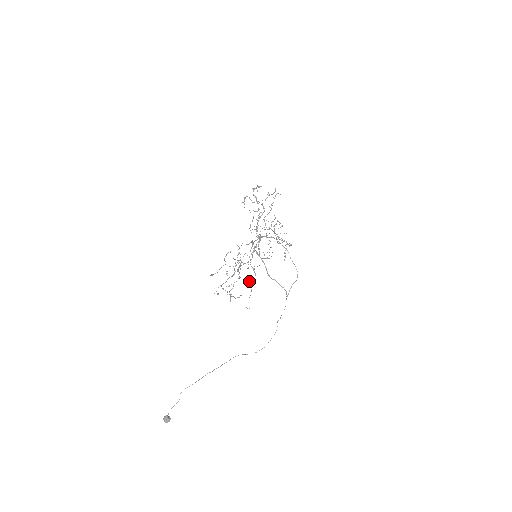
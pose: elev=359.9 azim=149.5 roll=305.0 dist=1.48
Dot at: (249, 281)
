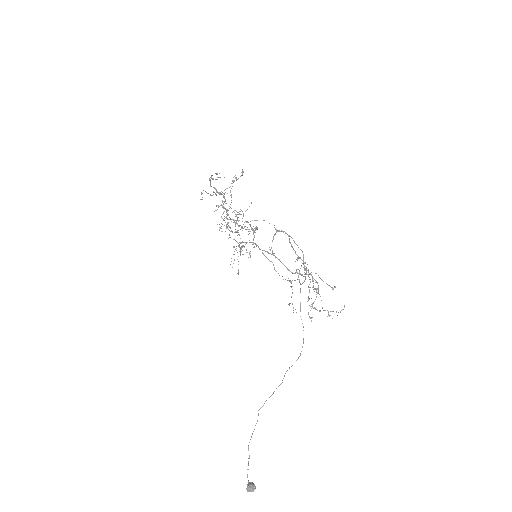
Dot at: occluded
